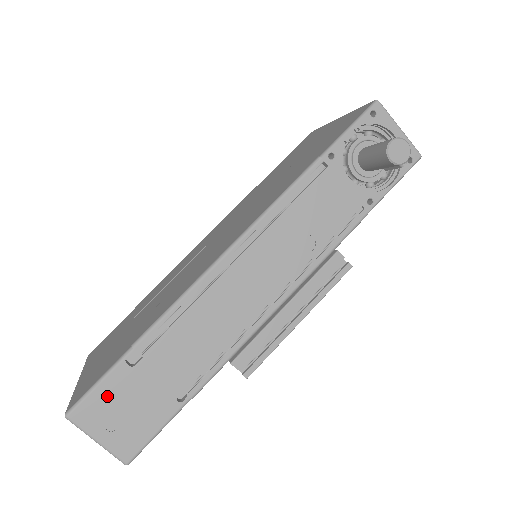
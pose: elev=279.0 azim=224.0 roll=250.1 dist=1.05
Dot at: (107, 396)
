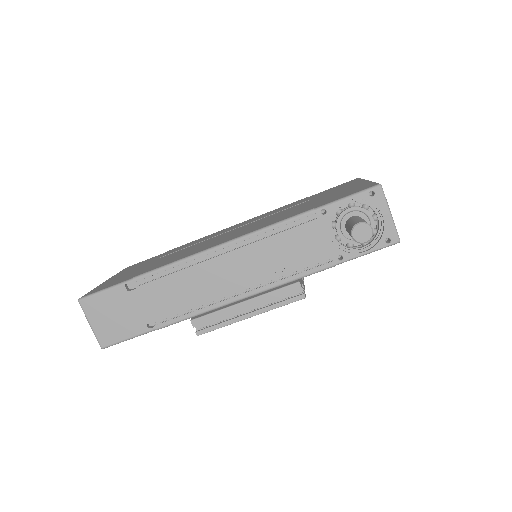
Dot at: (106, 301)
